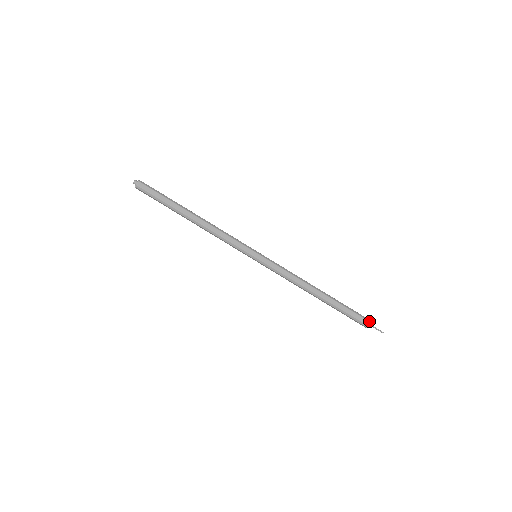
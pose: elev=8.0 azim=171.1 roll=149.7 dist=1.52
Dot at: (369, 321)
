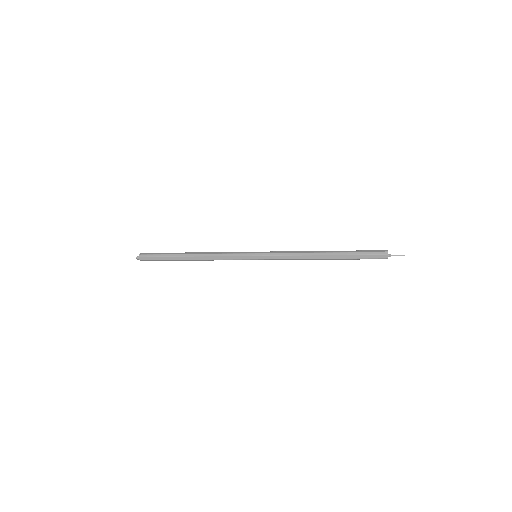
Dot at: (384, 254)
